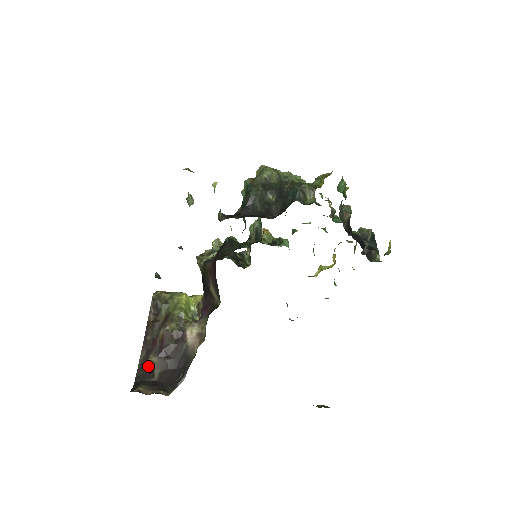
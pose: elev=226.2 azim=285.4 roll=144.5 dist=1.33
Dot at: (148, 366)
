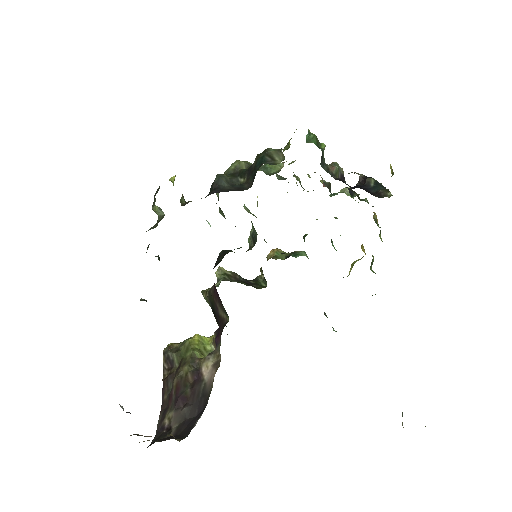
Dot at: (164, 425)
